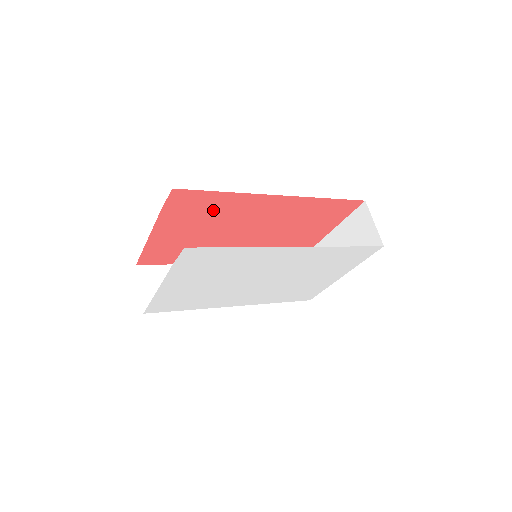
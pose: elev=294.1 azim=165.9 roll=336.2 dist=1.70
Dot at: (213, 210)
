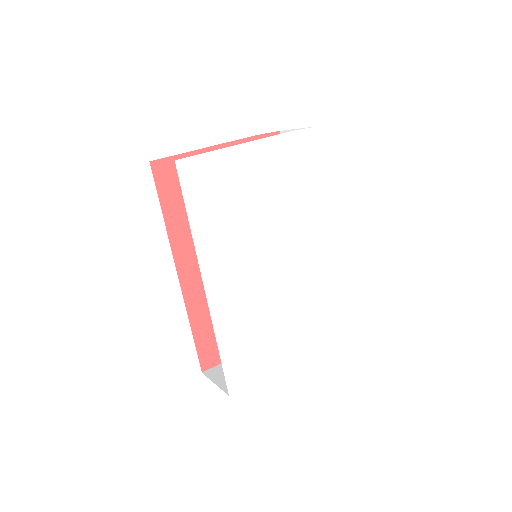
Dot at: occluded
